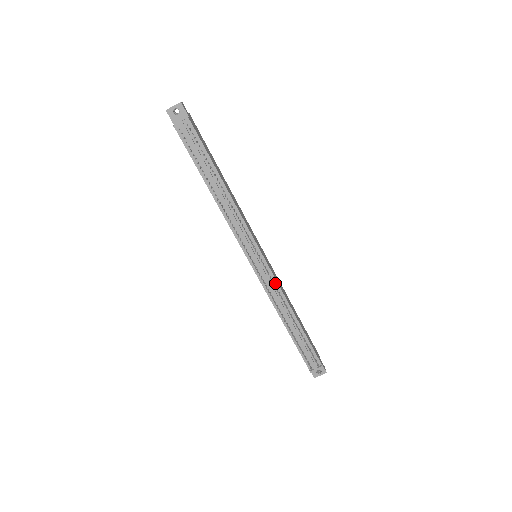
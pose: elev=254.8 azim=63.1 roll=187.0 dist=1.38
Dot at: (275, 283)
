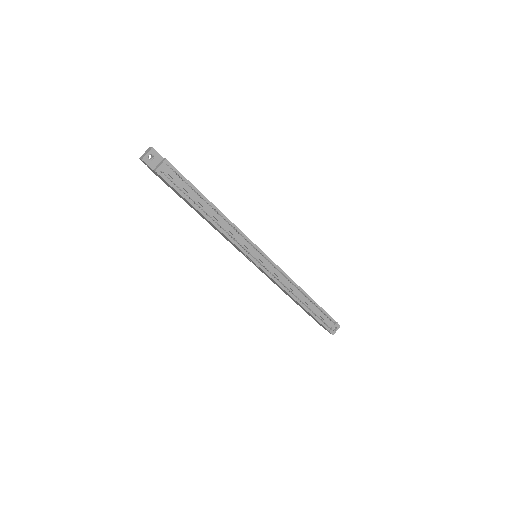
Dot at: occluded
